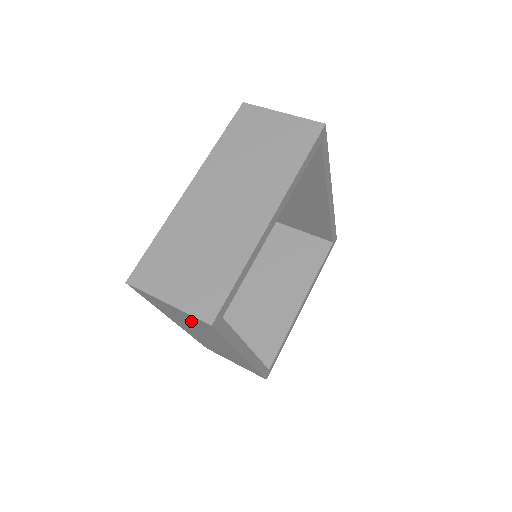
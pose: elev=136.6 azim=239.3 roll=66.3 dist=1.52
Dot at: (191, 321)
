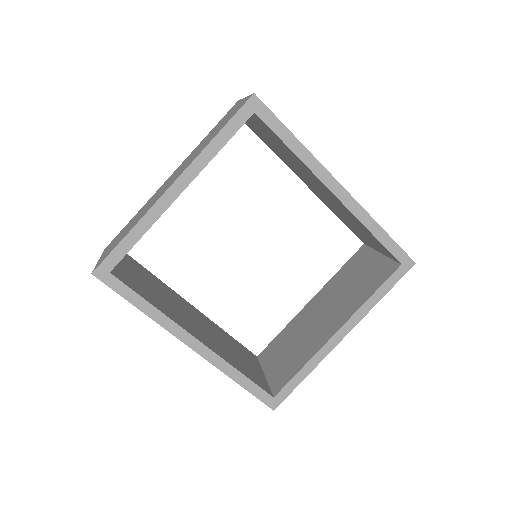
Dot at: occluded
